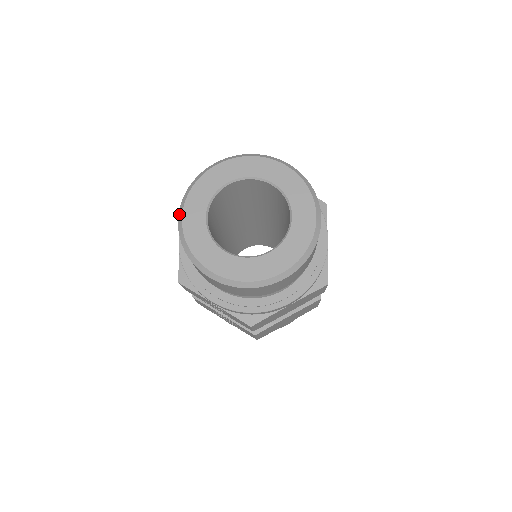
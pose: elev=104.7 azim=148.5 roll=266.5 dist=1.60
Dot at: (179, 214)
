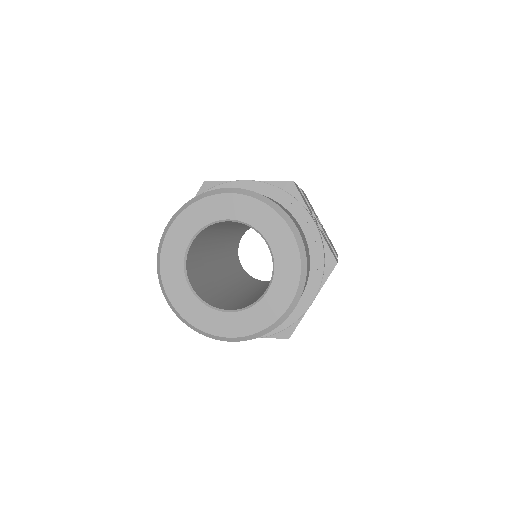
Dot at: (168, 223)
